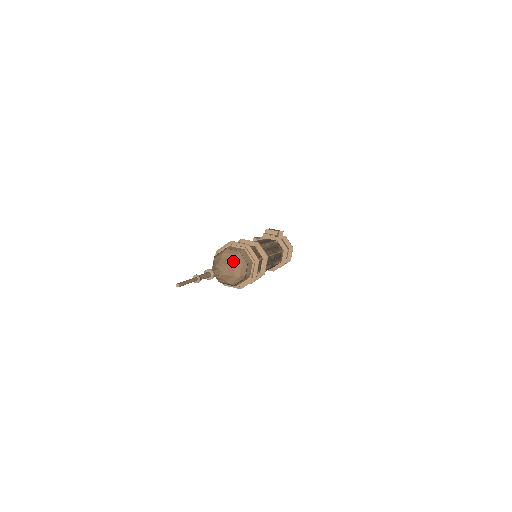
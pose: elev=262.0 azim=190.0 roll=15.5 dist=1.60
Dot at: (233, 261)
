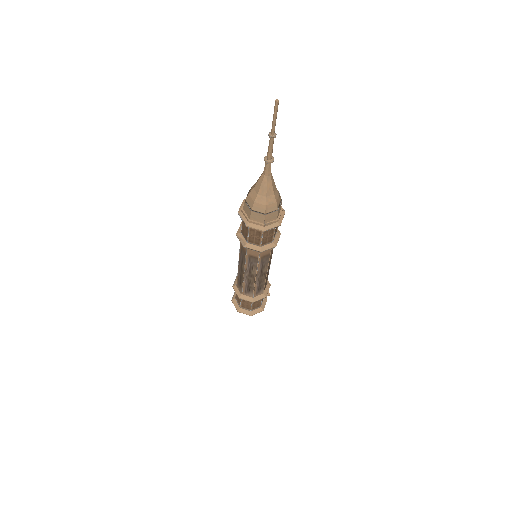
Dot at: (276, 191)
